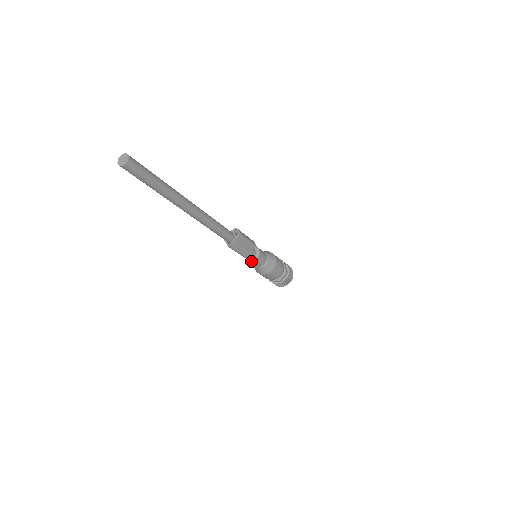
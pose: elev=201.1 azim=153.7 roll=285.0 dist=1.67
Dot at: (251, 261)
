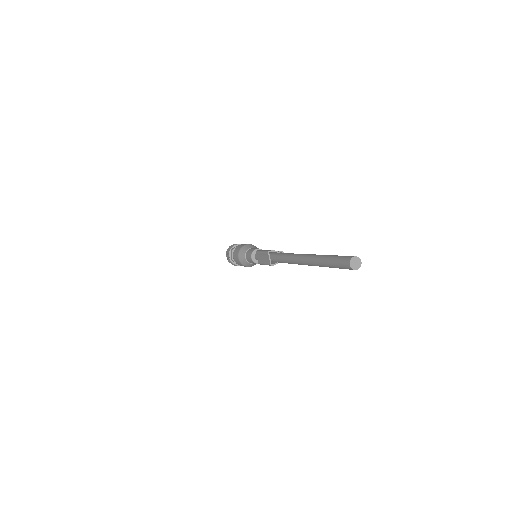
Dot at: (255, 263)
